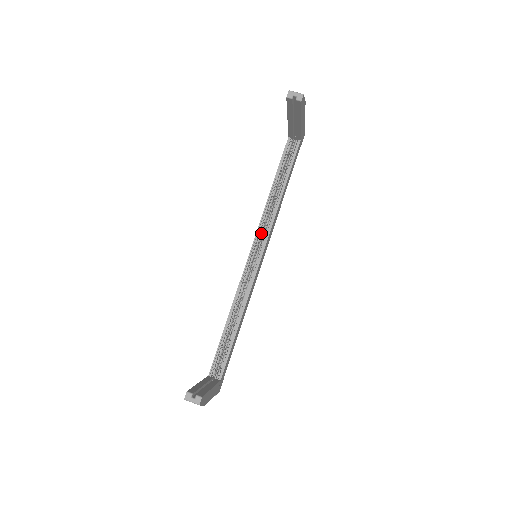
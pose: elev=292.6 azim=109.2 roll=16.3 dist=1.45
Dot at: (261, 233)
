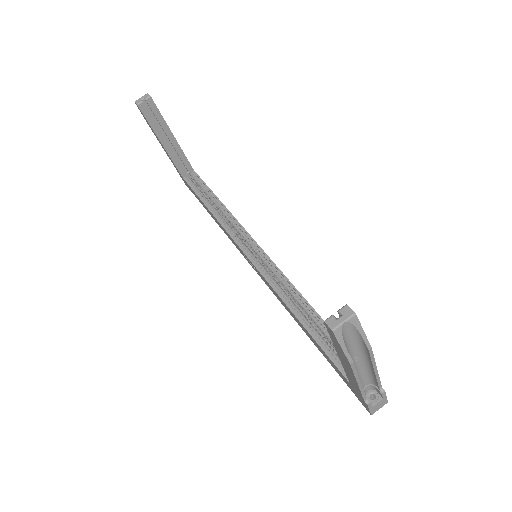
Dot at: (238, 239)
